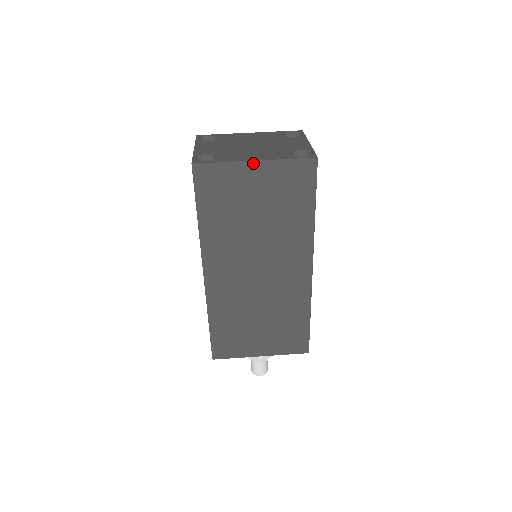
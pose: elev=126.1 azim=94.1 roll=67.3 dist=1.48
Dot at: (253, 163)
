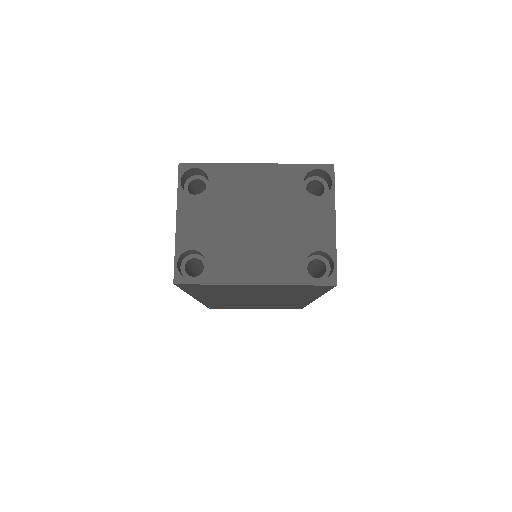
Dot at: (253, 285)
